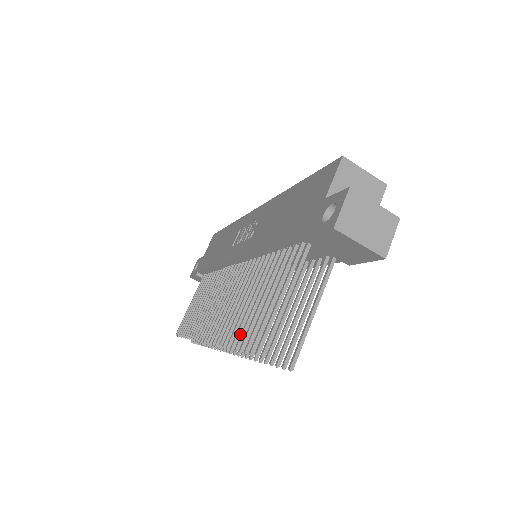
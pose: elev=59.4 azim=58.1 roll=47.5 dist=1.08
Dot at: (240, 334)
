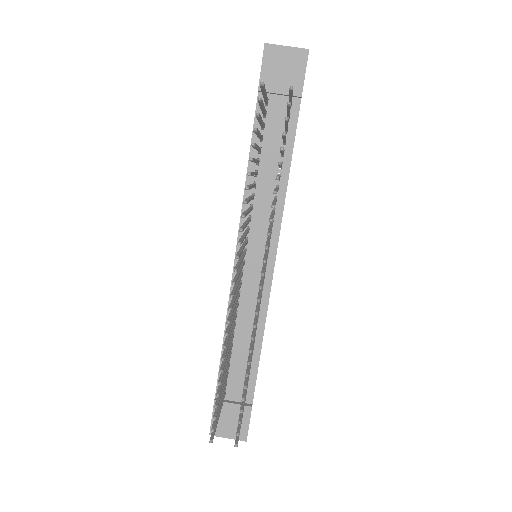
Dot at: (252, 172)
